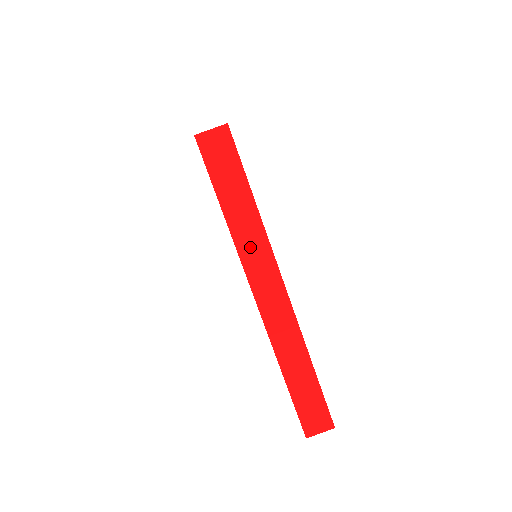
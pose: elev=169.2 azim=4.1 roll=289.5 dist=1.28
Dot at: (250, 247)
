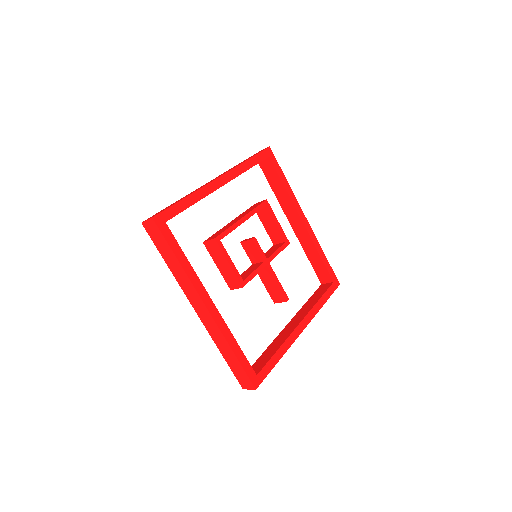
Dot at: (184, 284)
